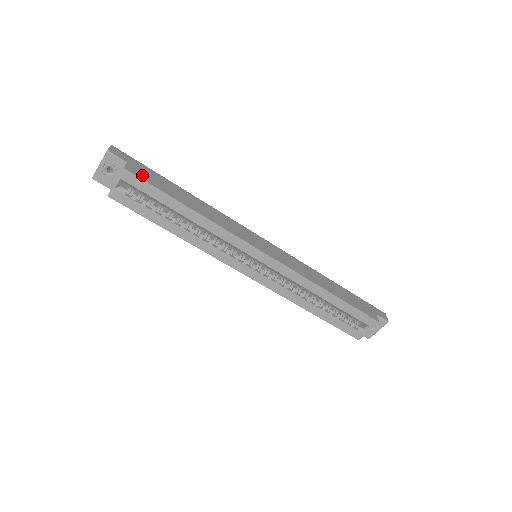
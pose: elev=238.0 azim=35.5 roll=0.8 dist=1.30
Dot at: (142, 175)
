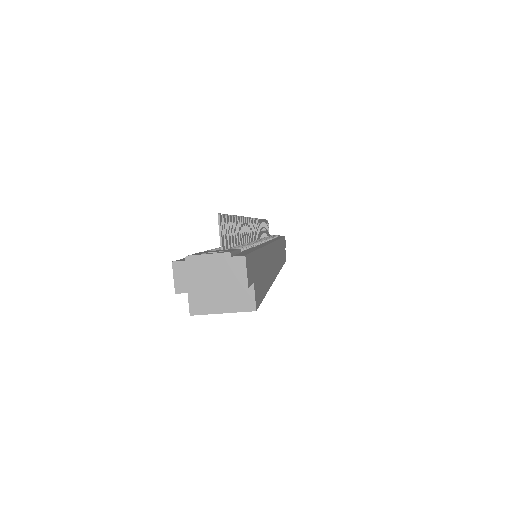
Dot at: (259, 291)
